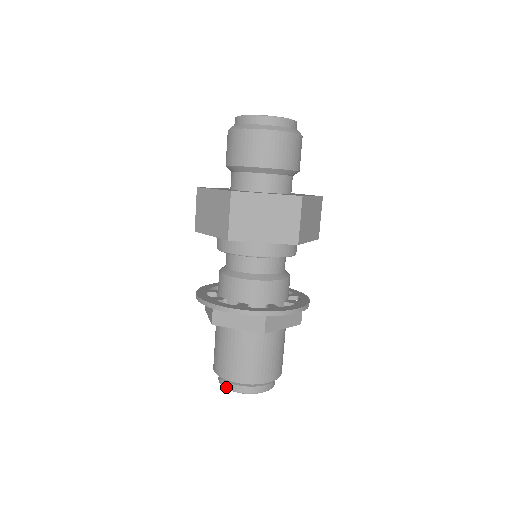
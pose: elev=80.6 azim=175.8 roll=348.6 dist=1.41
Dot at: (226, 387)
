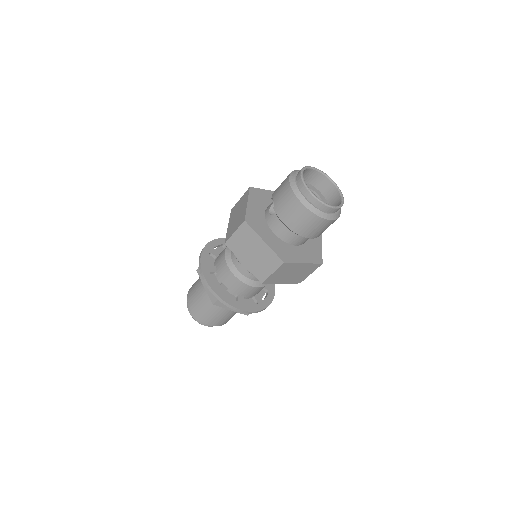
Dot at: (197, 321)
